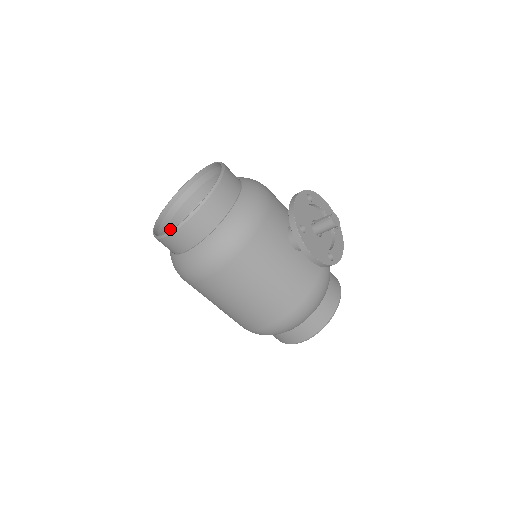
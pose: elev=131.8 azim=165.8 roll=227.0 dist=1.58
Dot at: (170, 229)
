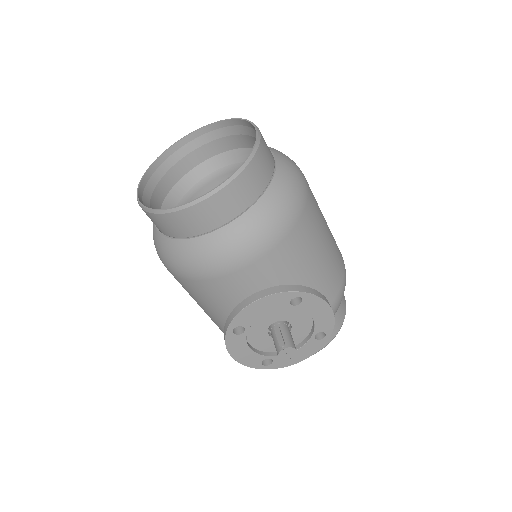
Dot at: (195, 155)
